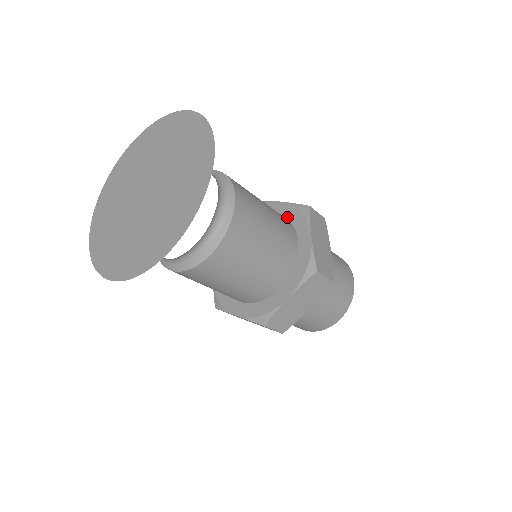
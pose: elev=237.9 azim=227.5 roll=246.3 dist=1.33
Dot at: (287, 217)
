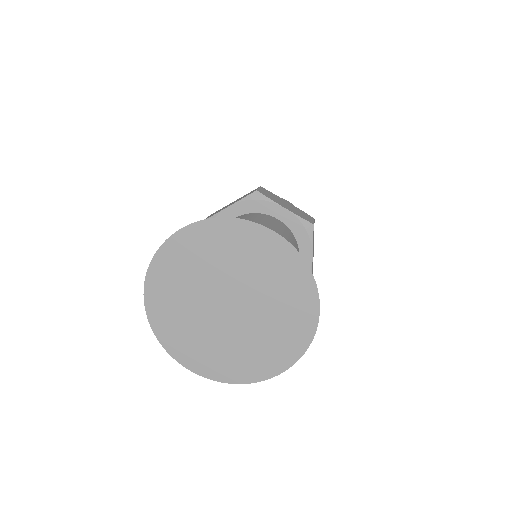
Dot at: (291, 229)
